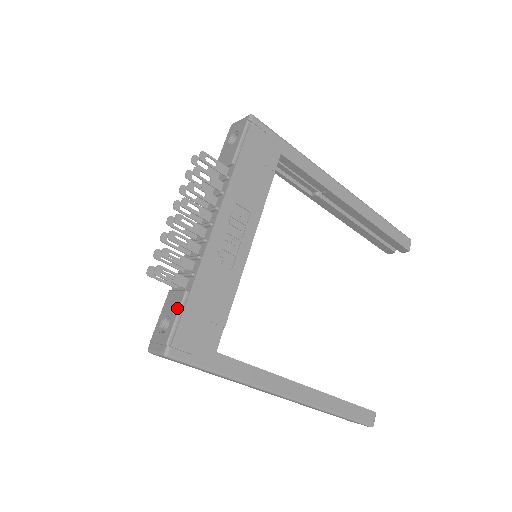
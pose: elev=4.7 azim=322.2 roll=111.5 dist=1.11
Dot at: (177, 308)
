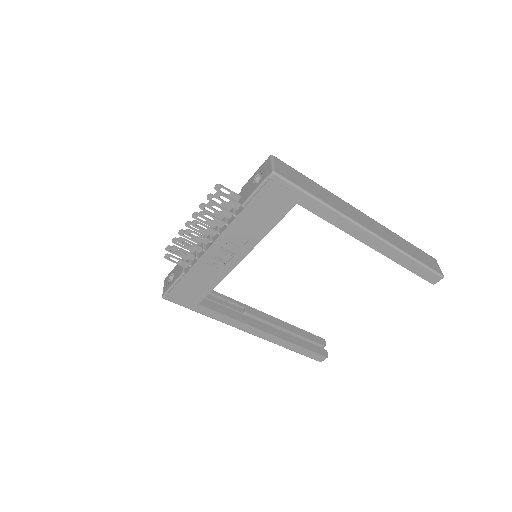
Dot at: (176, 278)
